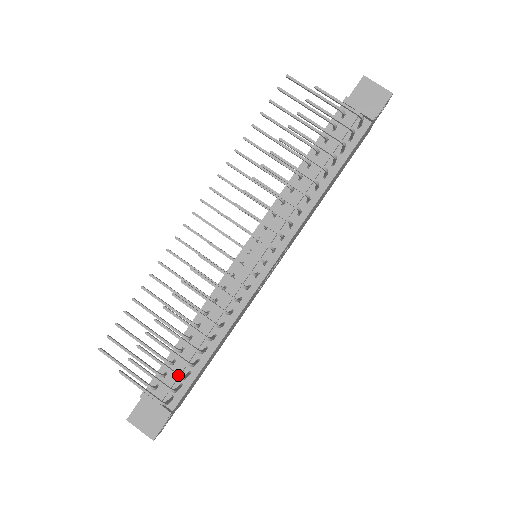
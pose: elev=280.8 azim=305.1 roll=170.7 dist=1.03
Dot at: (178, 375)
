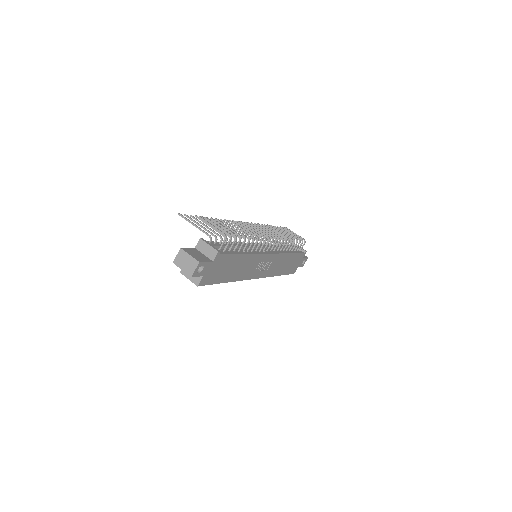
Dot at: occluded
